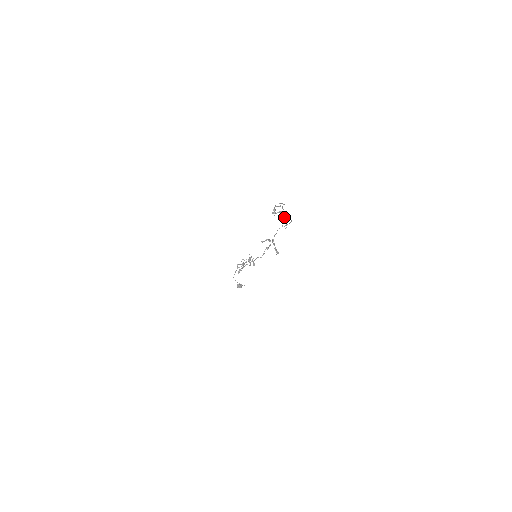
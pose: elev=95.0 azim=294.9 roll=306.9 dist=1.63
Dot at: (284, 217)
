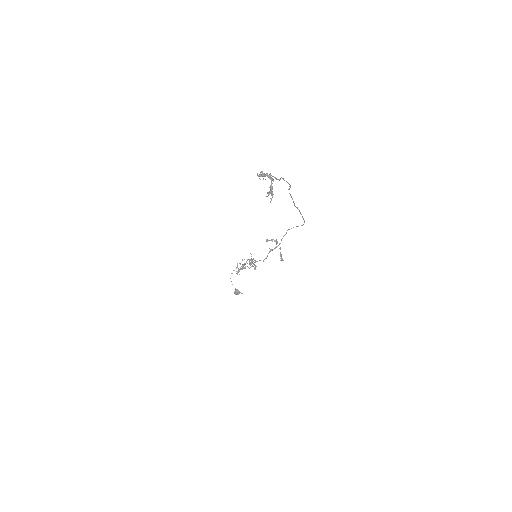
Dot at: (271, 184)
